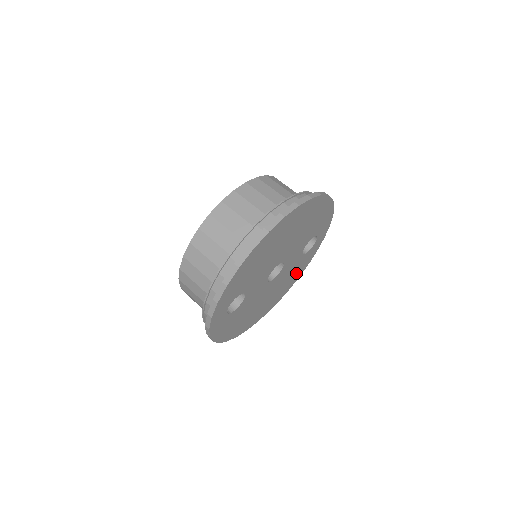
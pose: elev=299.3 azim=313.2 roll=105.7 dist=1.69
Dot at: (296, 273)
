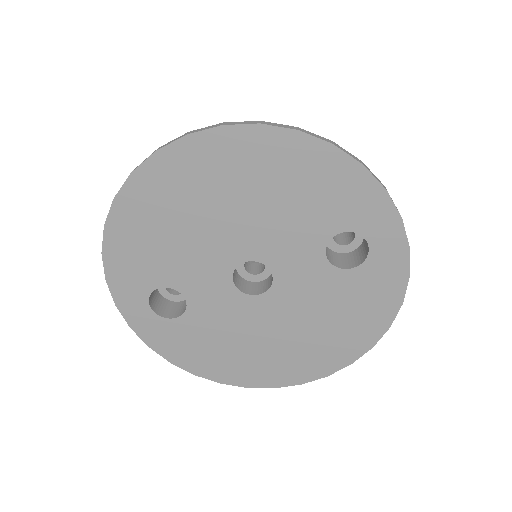
Dot at: (360, 313)
